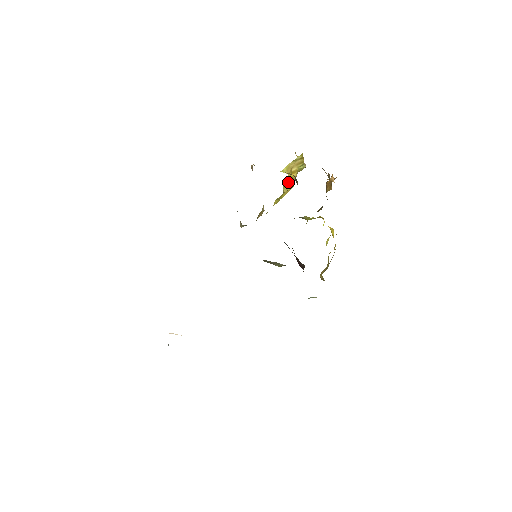
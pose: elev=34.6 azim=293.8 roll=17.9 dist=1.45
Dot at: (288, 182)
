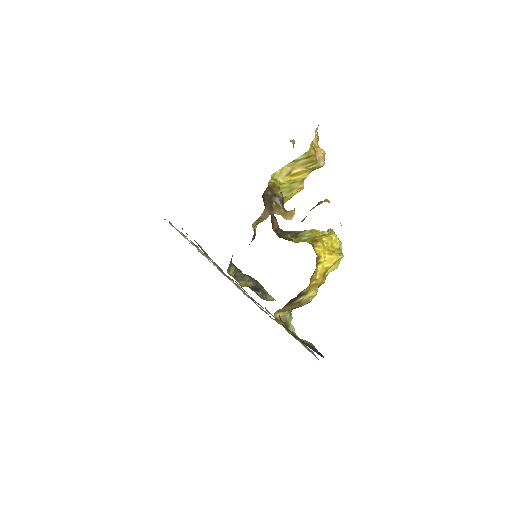
Dot at: (287, 186)
